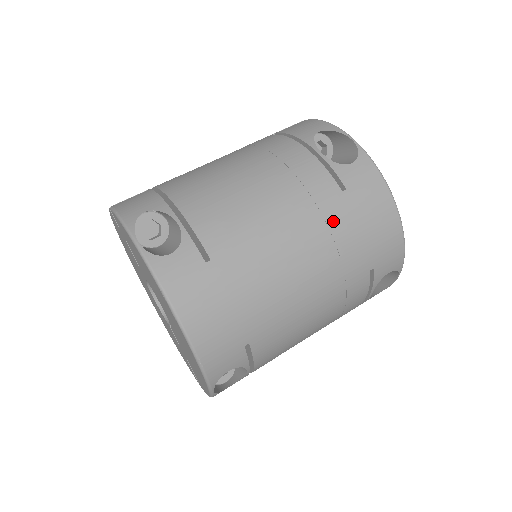
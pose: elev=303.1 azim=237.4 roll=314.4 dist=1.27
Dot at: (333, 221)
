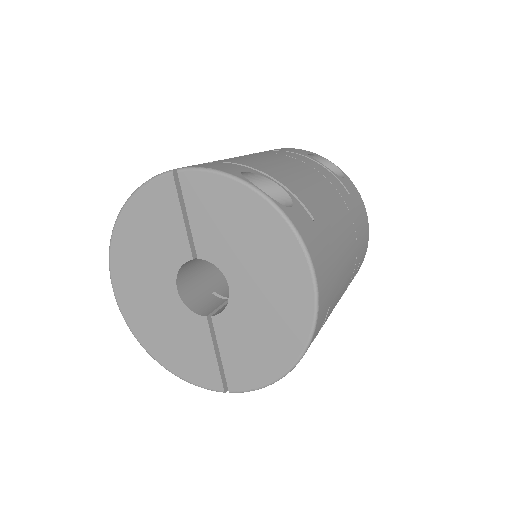
Dot at: (352, 214)
